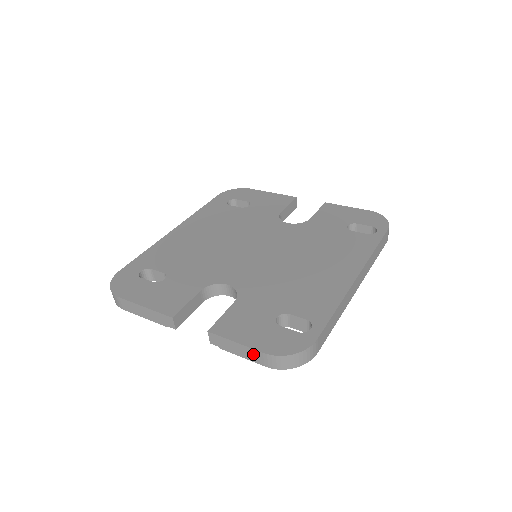
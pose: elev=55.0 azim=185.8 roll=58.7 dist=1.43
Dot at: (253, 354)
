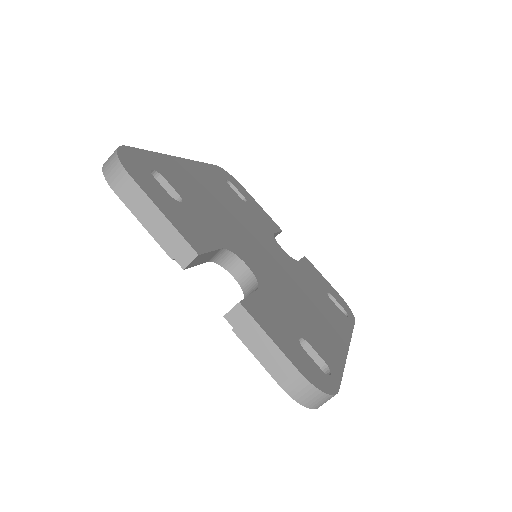
Dot at: (280, 364)
